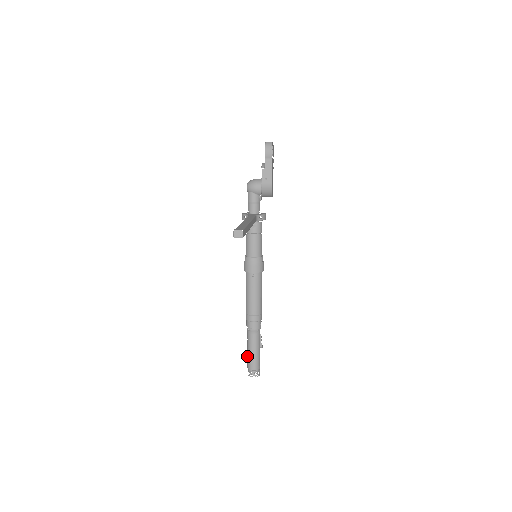
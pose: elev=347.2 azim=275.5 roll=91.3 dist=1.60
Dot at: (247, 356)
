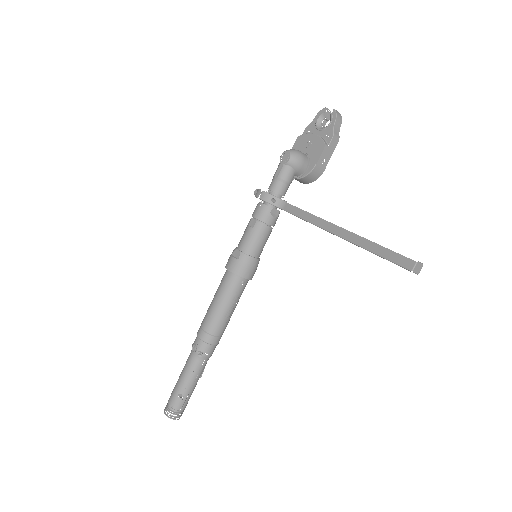
Dot at: (177, 390)
